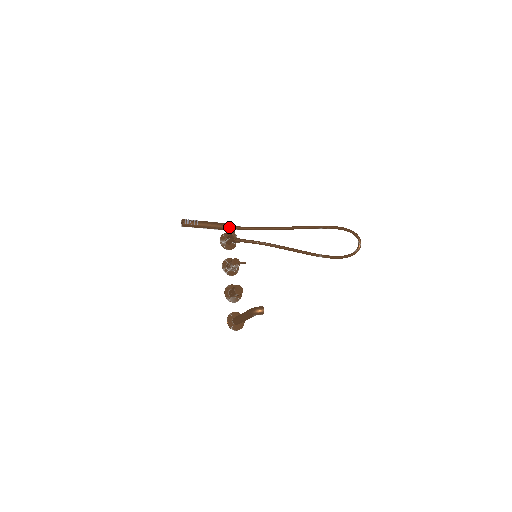
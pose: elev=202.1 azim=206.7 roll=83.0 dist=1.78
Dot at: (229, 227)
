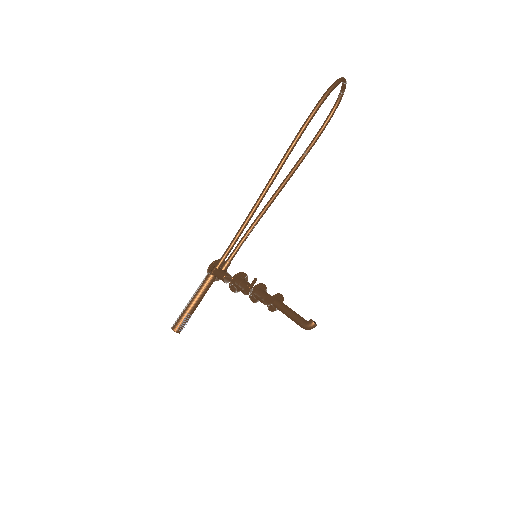
Dot at: (215, 278)
